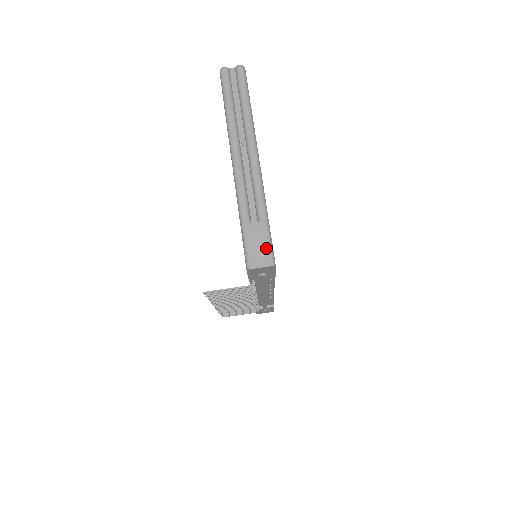
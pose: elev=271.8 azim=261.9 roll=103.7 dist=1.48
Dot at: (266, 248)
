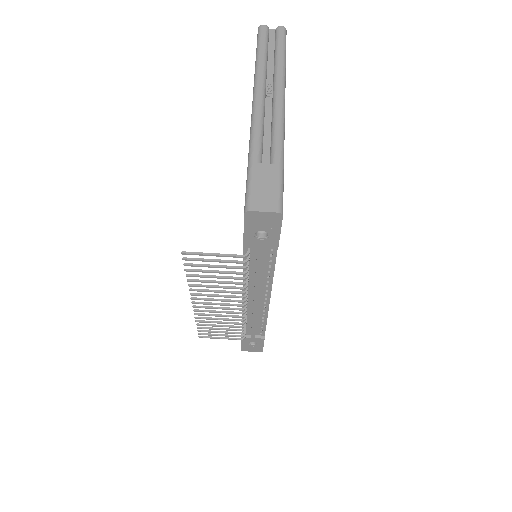
Dot at: (275, 192)
